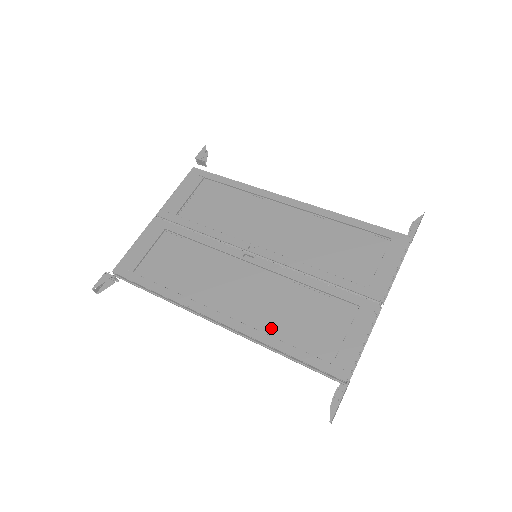
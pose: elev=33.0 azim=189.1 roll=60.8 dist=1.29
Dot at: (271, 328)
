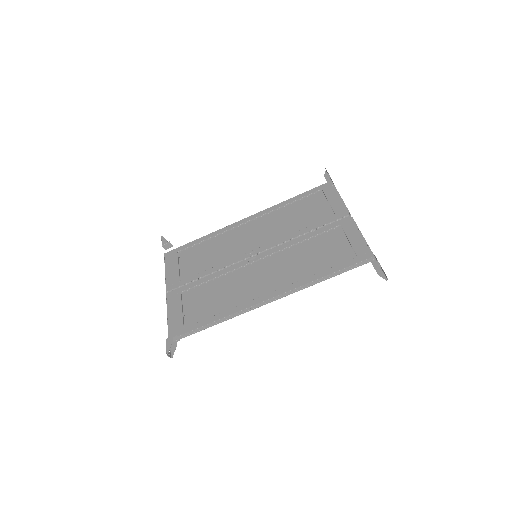
Dot at: (305, 274)
